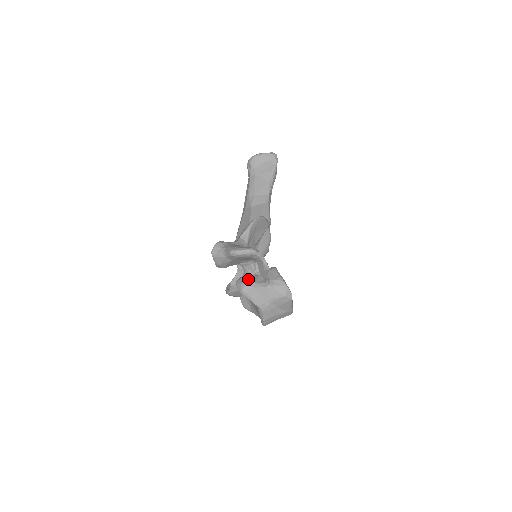
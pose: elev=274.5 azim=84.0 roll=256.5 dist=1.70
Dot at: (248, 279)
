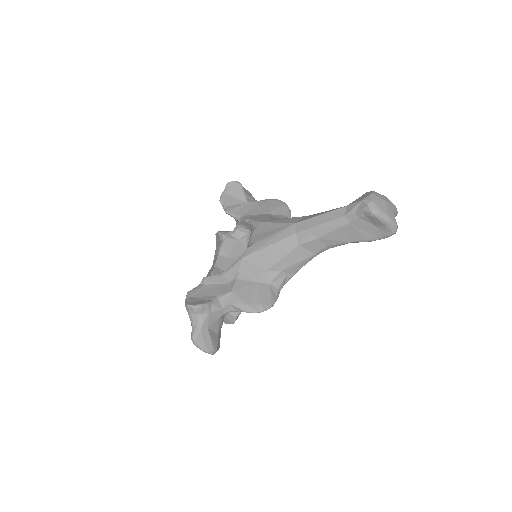
Dot at: occluded
